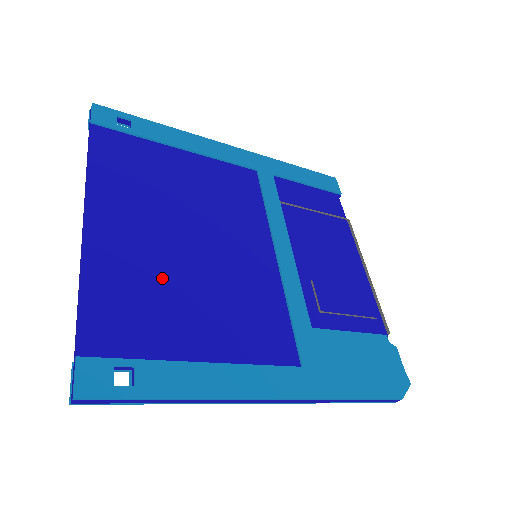
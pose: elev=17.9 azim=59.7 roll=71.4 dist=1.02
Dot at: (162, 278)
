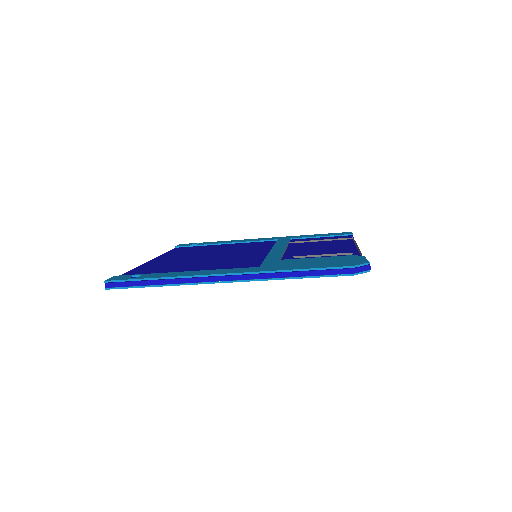
Dot at: (181, 264)
